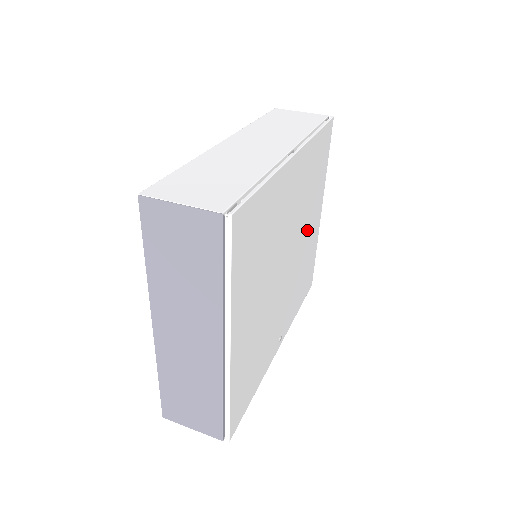
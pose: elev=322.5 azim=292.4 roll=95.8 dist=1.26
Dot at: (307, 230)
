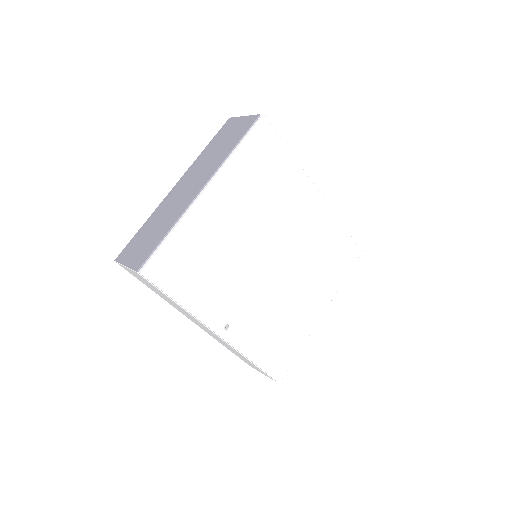
Dot at: (302, 289)
